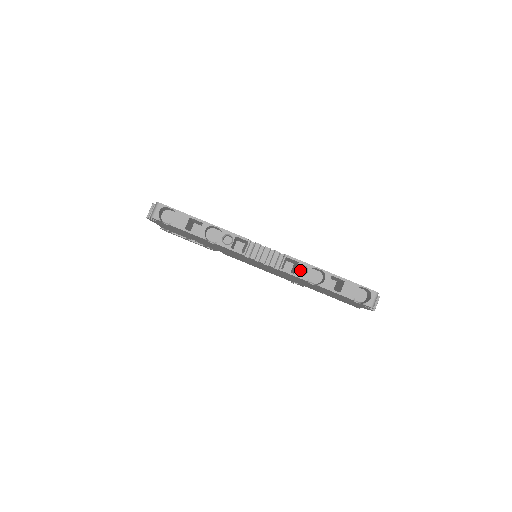
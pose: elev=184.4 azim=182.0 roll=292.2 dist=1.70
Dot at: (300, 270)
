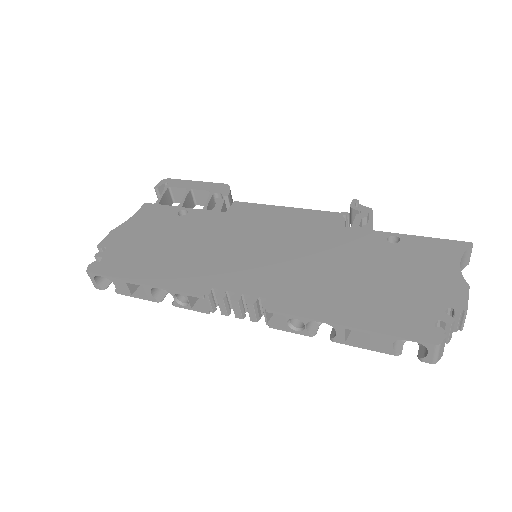
Dot at: occluded
